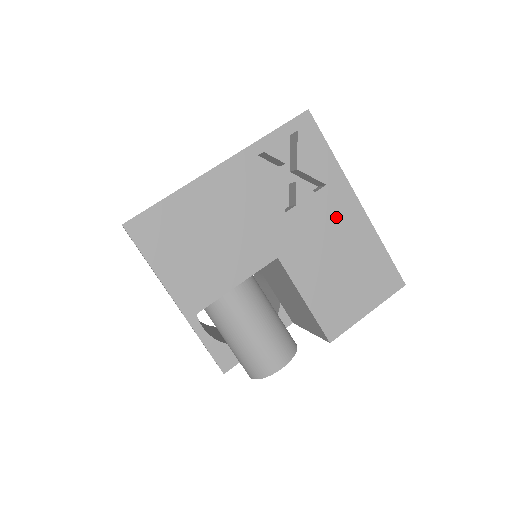
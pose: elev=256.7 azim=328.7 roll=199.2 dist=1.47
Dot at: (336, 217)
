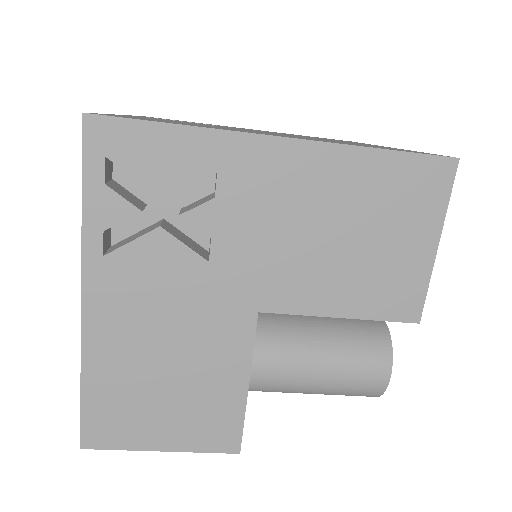
Dot at: (274, 193)
